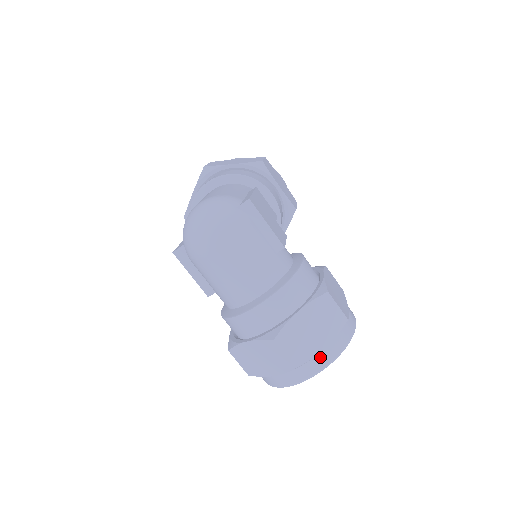
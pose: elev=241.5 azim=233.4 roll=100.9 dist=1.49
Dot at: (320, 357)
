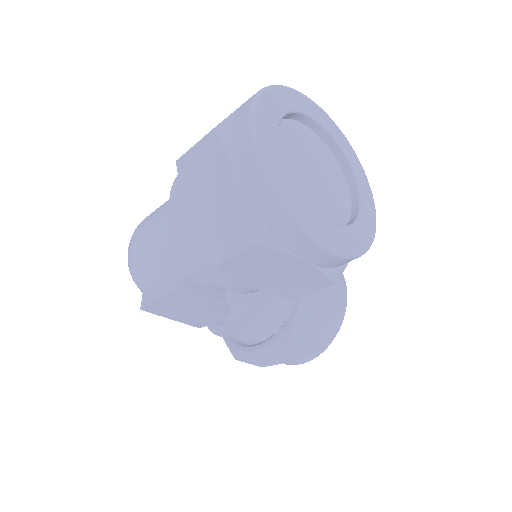
Dot at: (242, 108)
